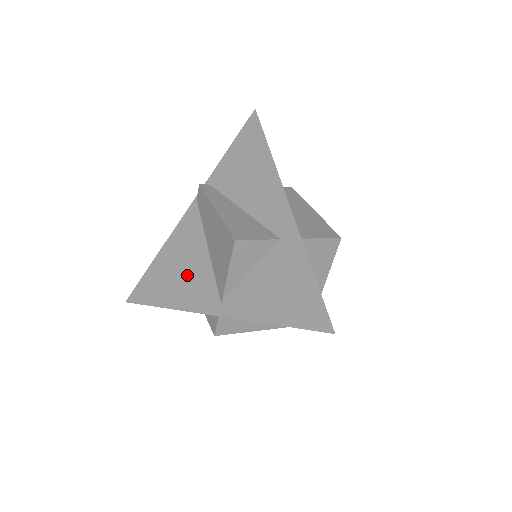
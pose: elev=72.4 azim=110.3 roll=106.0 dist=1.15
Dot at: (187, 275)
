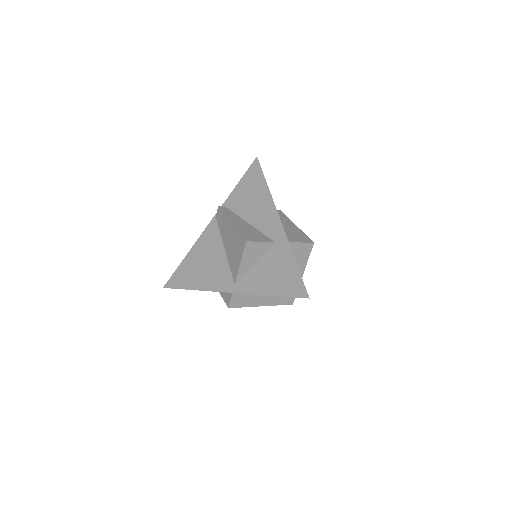
Dot at: (210, 267)
